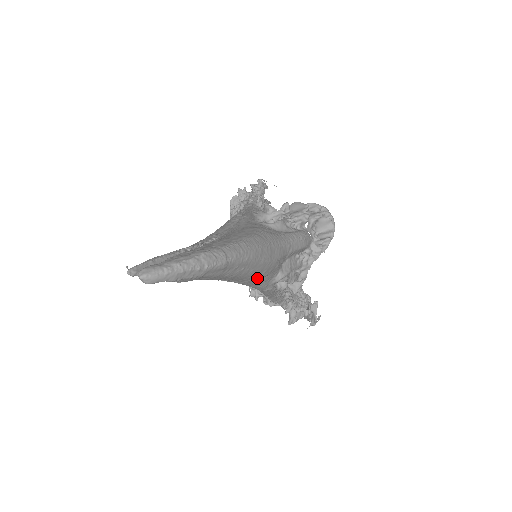
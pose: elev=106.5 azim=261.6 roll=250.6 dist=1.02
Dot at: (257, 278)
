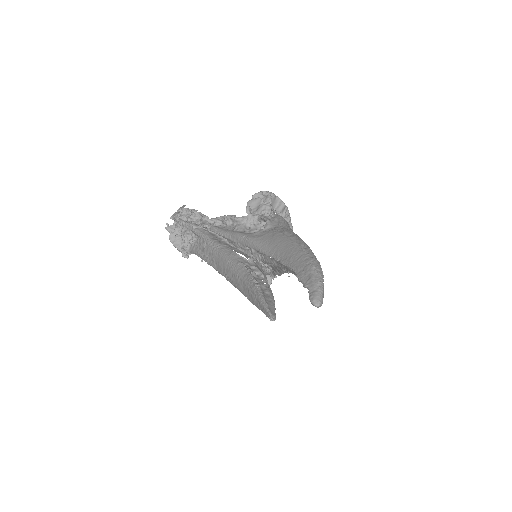
Dot at: occluded
